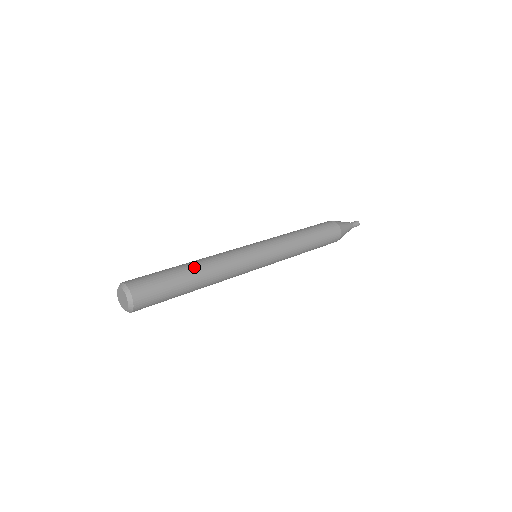
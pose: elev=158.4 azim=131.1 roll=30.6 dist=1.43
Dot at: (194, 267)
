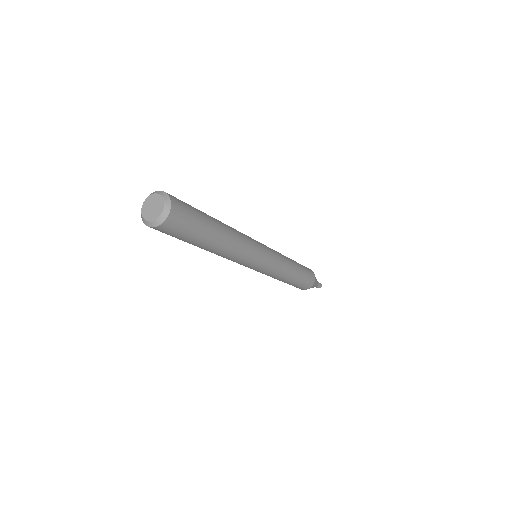
Dot at: occluded
